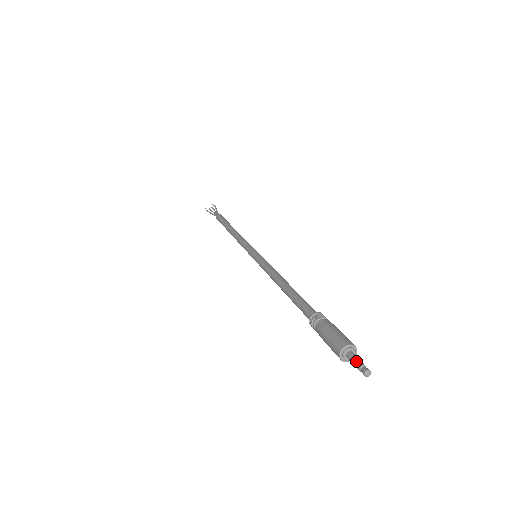
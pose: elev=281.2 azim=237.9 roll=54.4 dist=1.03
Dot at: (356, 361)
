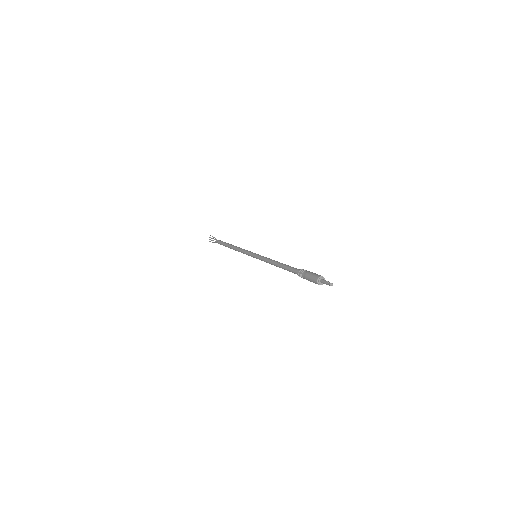
Dot at: (325, 283)
